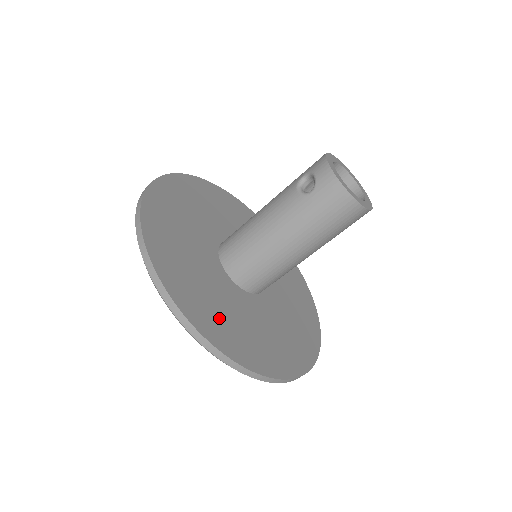
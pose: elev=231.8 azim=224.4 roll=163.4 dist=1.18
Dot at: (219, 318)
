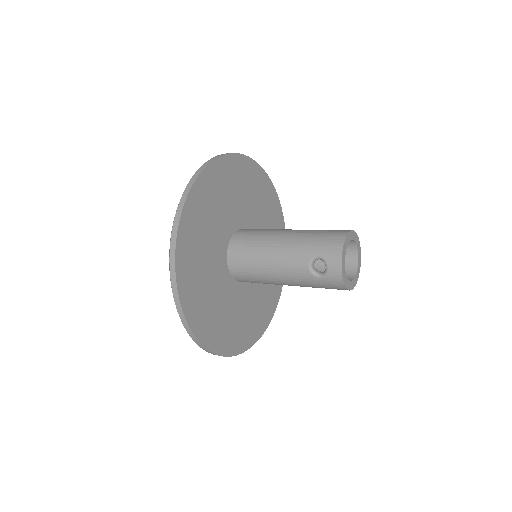
Dot at: (227, 329)
